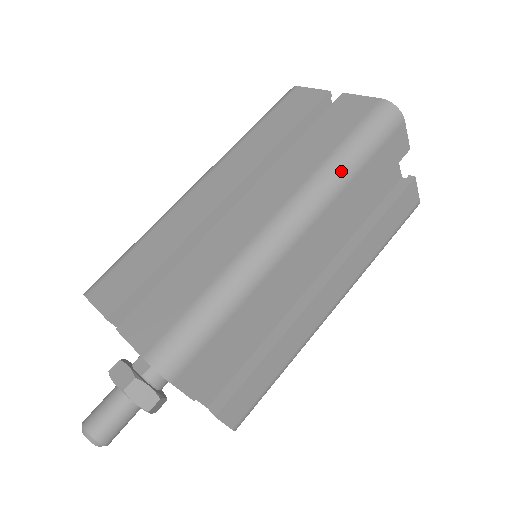
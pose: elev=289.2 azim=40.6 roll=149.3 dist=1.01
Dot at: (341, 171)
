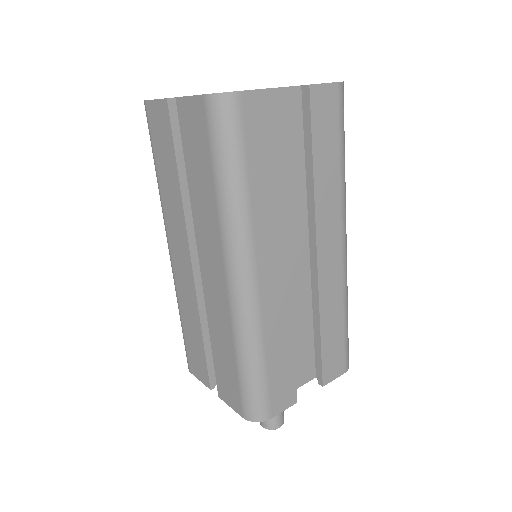
Dot at: (235, 204)
